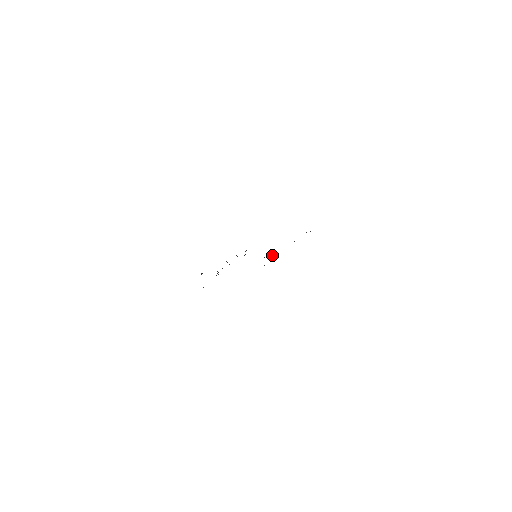
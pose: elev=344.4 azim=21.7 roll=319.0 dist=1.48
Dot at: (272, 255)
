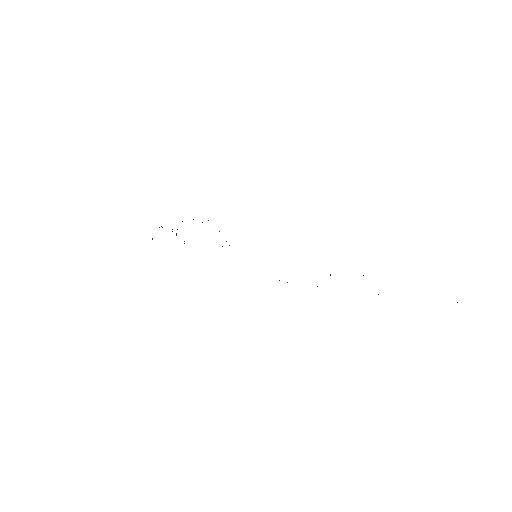
Dot at: occluded
